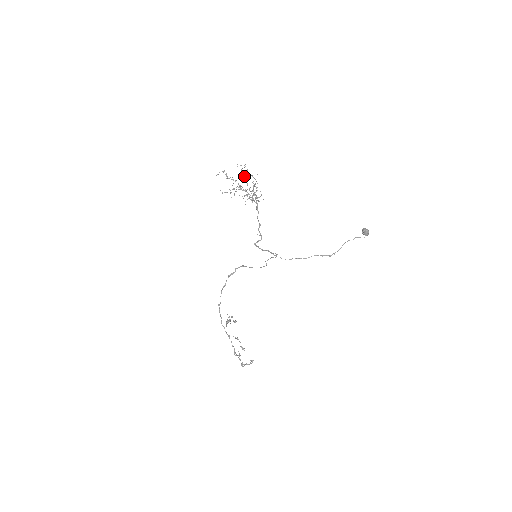
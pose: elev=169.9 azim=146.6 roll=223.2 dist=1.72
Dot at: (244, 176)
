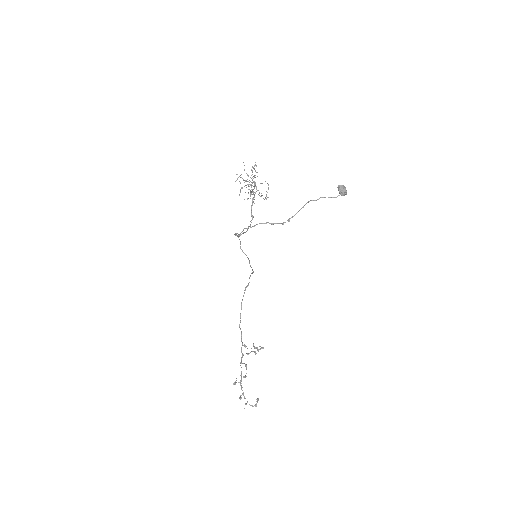
Dot at: occluded
